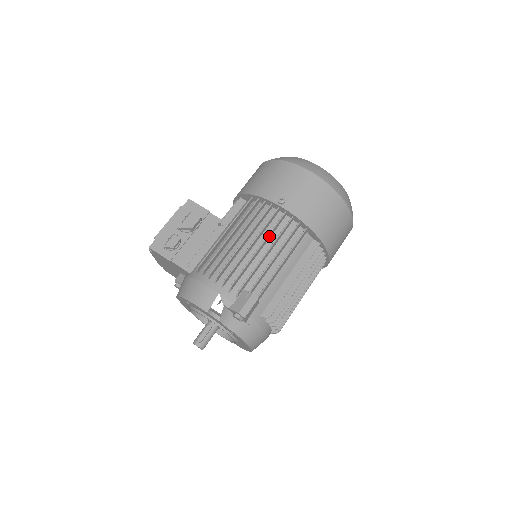
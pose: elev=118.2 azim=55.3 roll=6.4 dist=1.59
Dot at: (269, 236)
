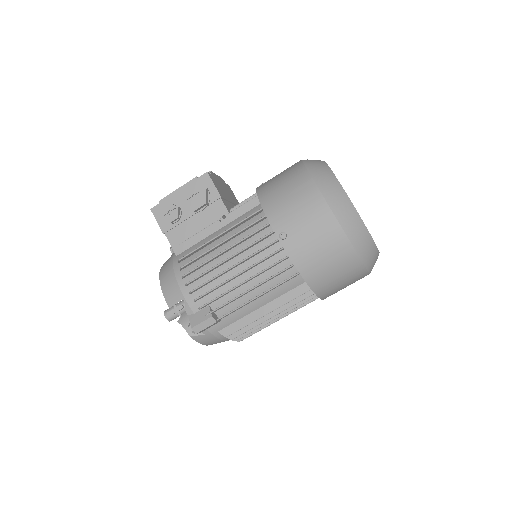
Dot at: (255, 265)
